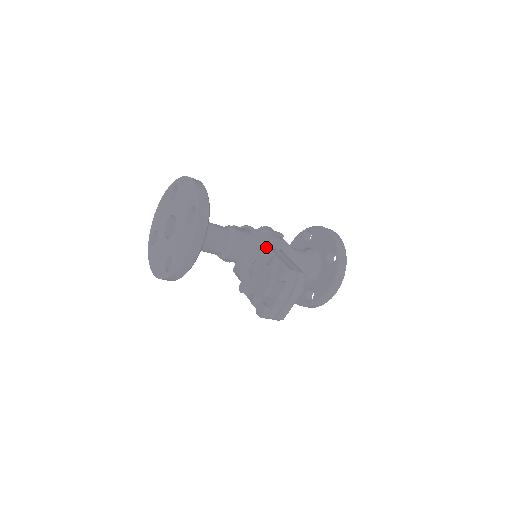
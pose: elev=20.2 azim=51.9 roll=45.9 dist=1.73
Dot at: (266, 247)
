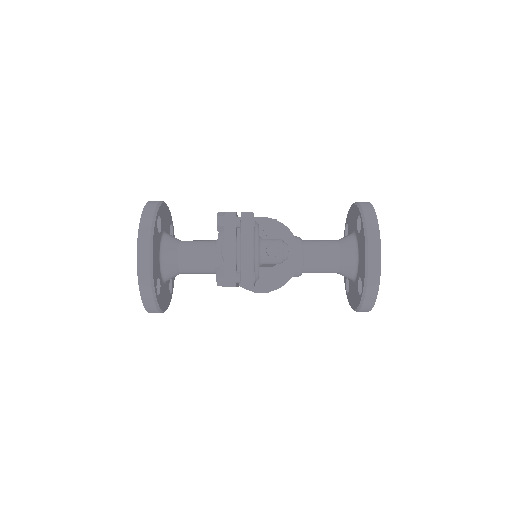
Dot at: occluded
